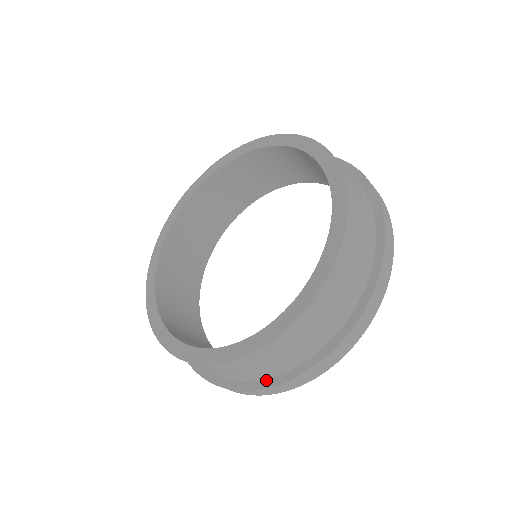
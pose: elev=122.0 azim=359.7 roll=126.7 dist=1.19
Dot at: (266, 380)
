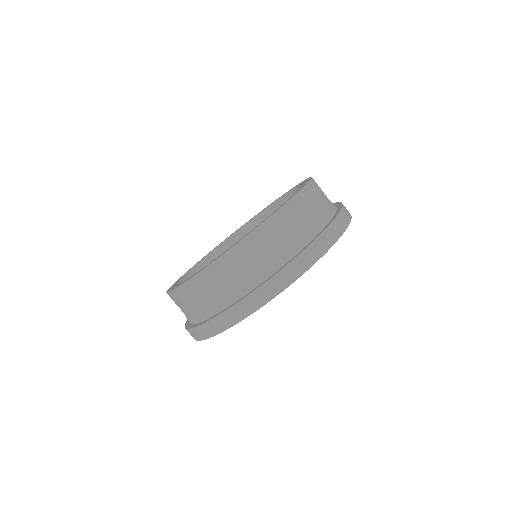
Dot at: (250, 292)
